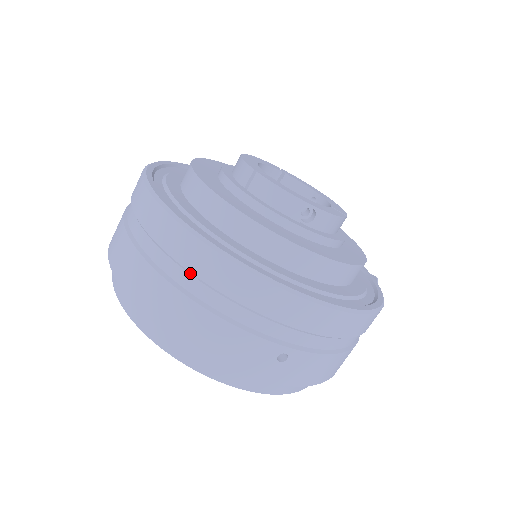
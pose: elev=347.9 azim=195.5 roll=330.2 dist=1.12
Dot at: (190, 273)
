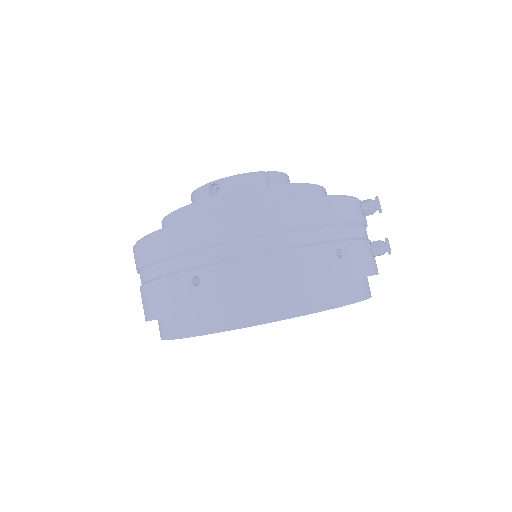
Dot at: (139, 271)
